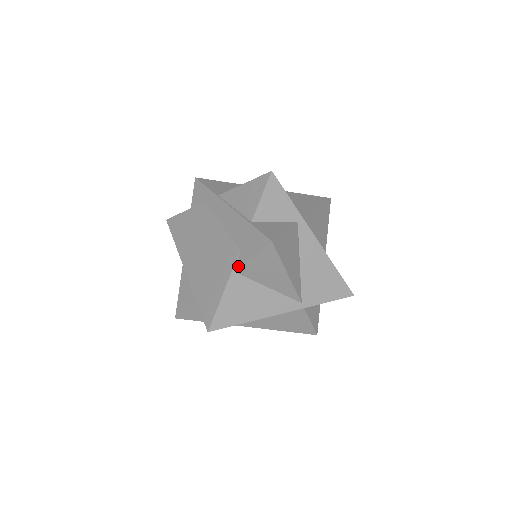
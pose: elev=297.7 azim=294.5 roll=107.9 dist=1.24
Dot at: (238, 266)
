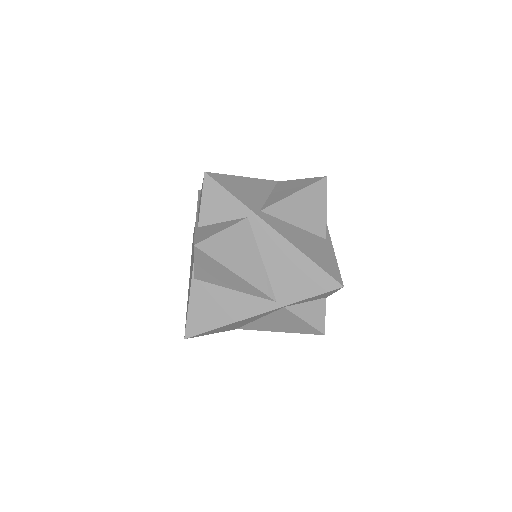
Dot at: (193, 273)
